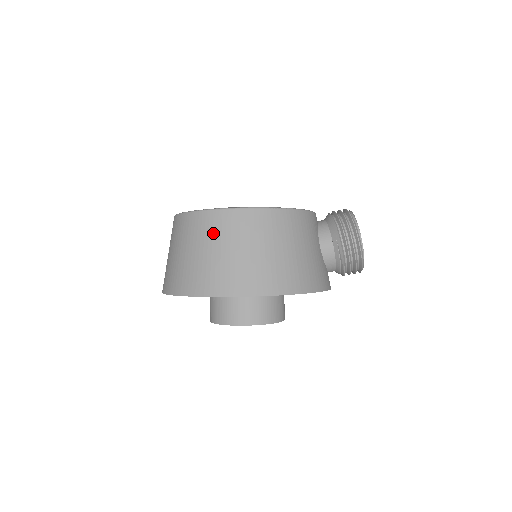
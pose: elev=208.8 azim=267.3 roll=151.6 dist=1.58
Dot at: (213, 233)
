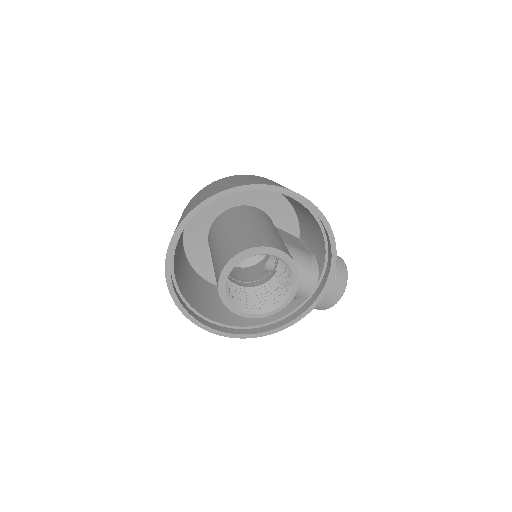
Dot at: (258, 177)
